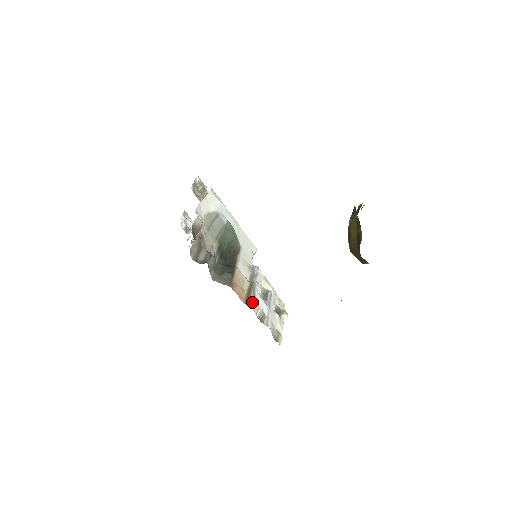
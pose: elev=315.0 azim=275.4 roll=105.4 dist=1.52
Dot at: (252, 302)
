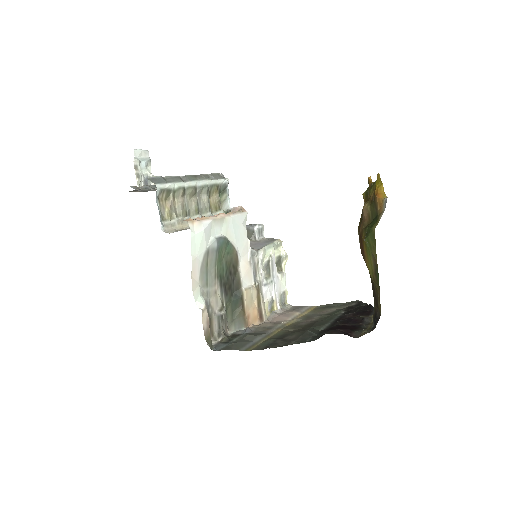
Dot at: (264, 314)
